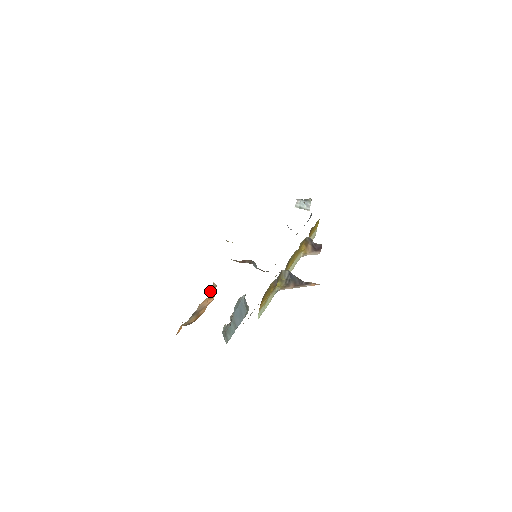
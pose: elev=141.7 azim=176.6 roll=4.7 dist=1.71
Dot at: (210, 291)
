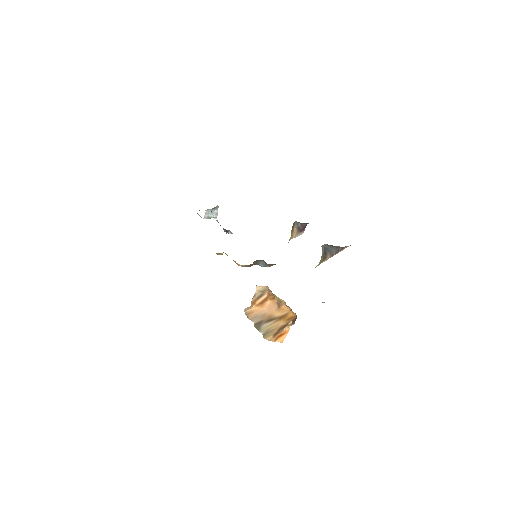
Dot at: (254, 299)
